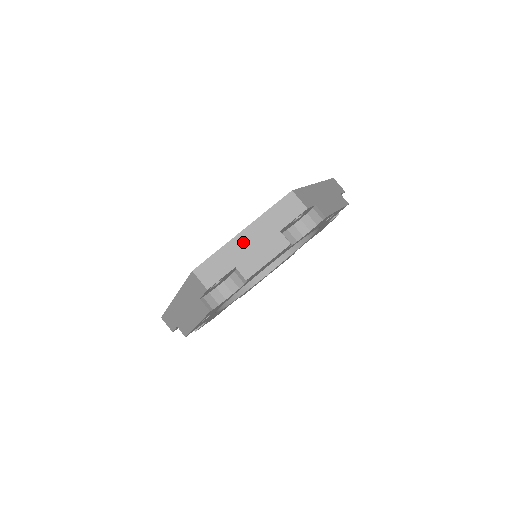
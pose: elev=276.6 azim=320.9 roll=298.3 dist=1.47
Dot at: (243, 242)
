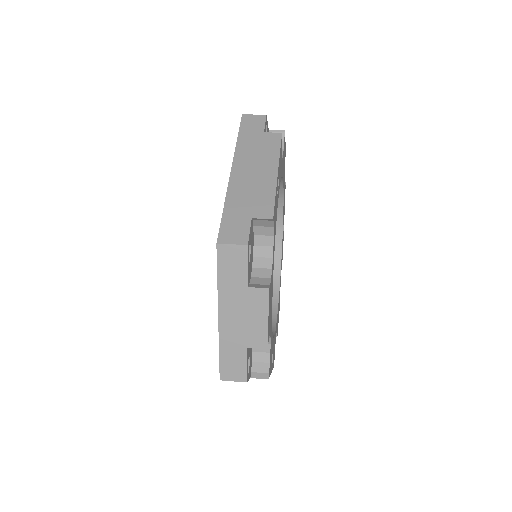
Dot at: occluded
